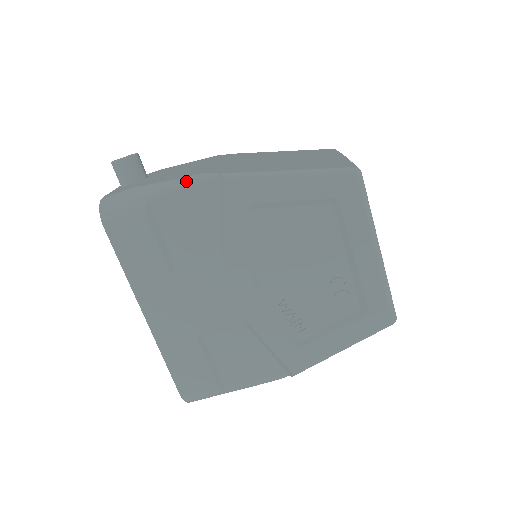
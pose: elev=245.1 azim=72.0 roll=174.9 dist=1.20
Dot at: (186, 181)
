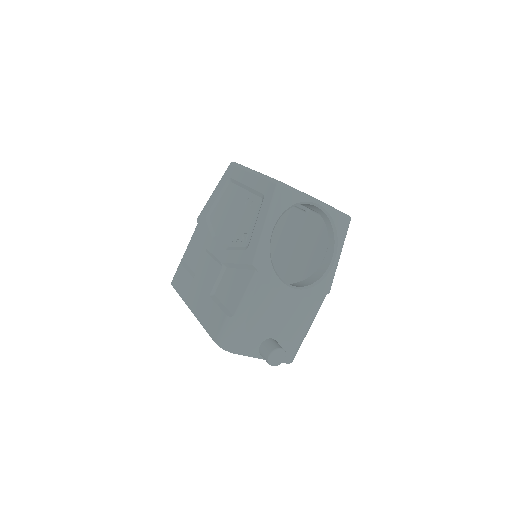
Dot at: occluded
